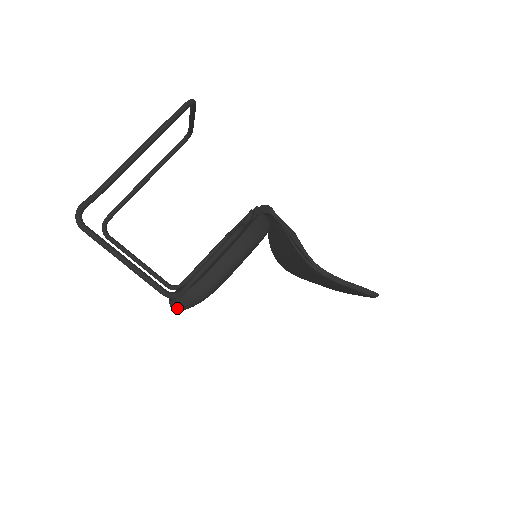
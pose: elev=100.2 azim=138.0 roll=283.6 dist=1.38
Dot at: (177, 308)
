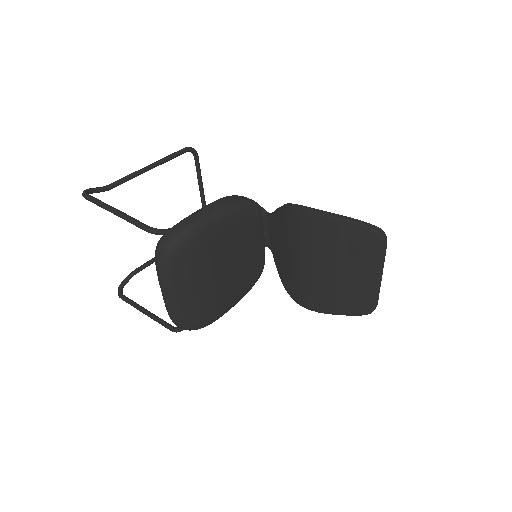
Dot at: (160, 256)
